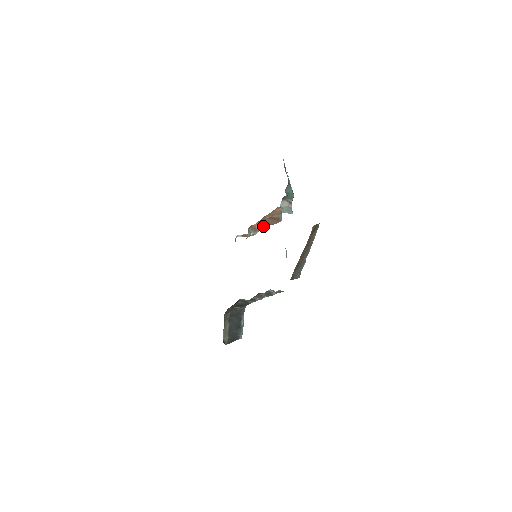
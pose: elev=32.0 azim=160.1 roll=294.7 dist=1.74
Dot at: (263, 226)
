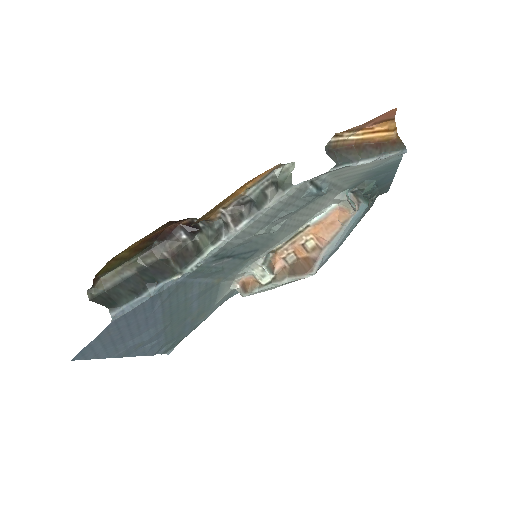
Dot at: (284, 274)
